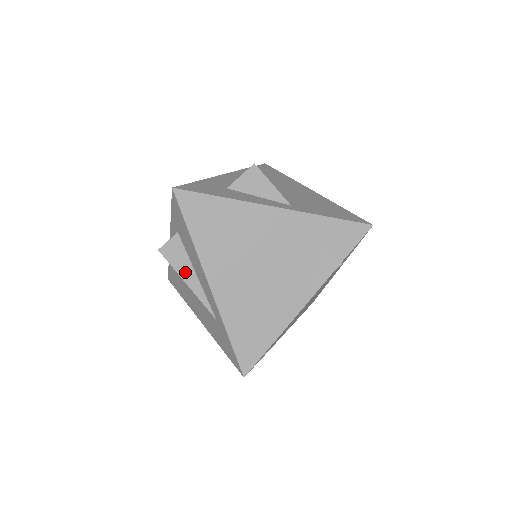
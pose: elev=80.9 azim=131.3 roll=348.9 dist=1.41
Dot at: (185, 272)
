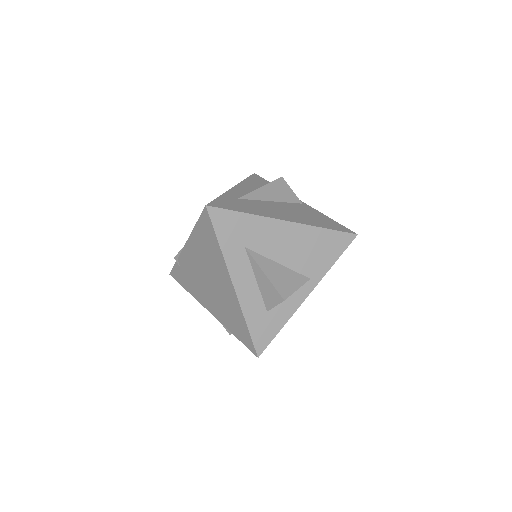
Dot at: occluded
